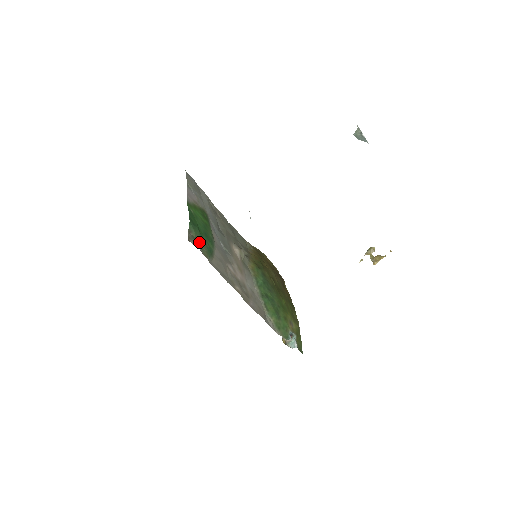
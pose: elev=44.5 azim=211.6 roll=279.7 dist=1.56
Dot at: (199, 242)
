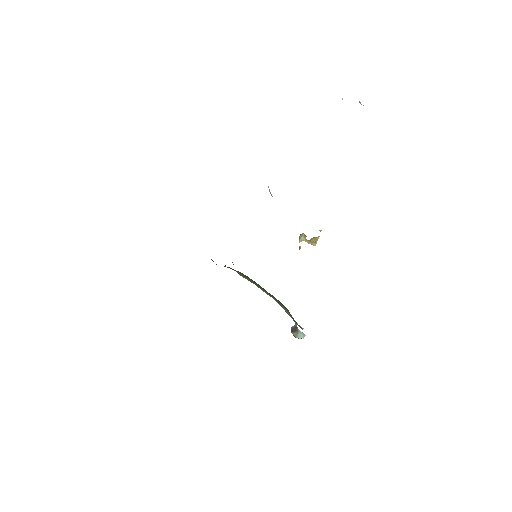
Dot at: occluded
